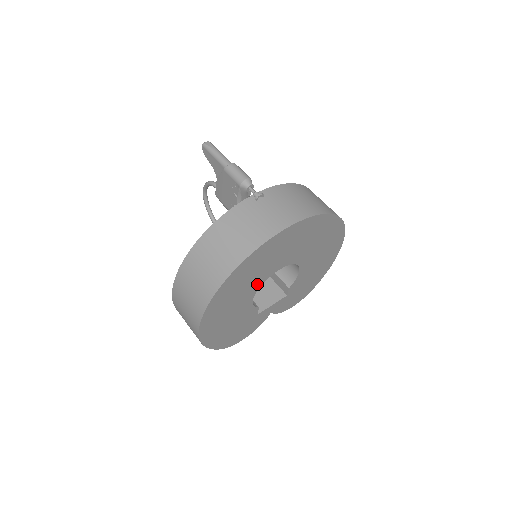
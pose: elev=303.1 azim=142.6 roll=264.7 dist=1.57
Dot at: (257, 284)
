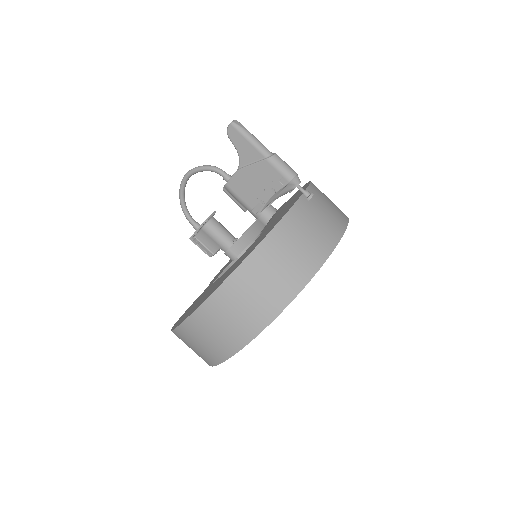
Dot at: occluded
